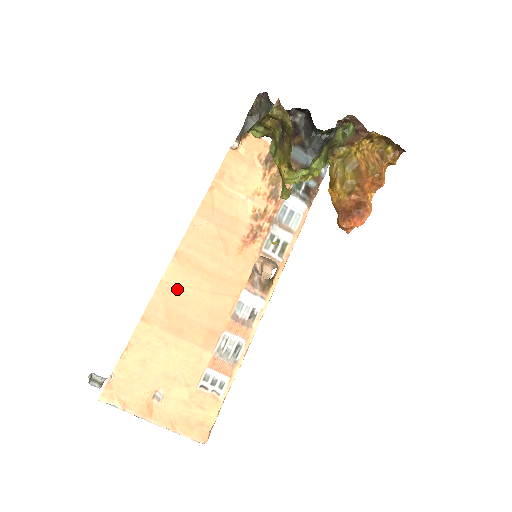
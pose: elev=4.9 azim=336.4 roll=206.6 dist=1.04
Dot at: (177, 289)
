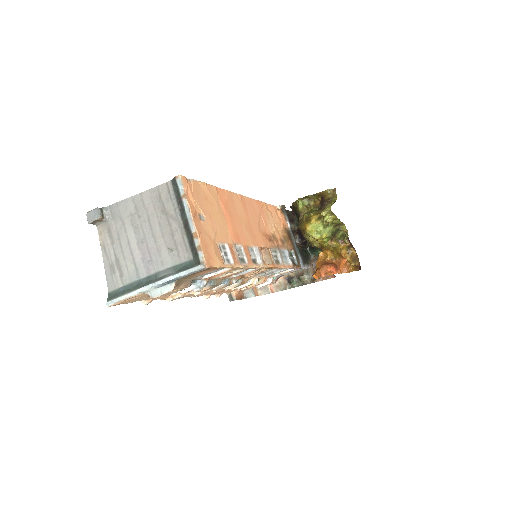
Dot at: (235, 204)
